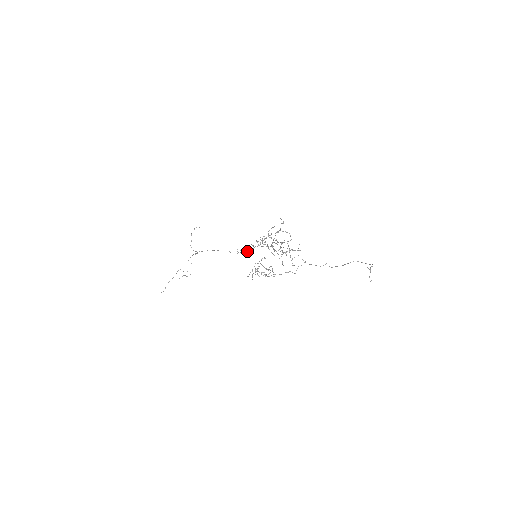
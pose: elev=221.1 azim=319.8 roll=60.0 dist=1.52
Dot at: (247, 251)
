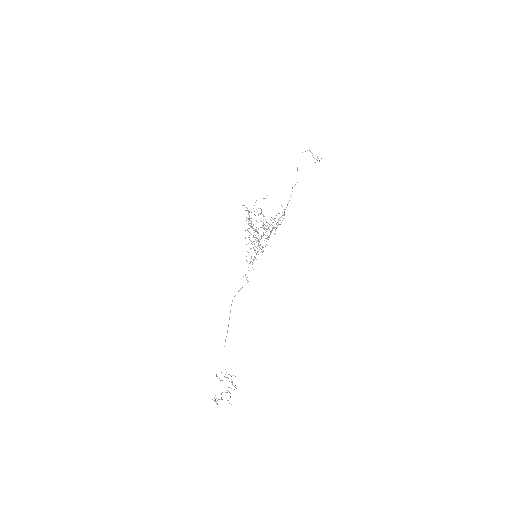
Dot at: occluded
